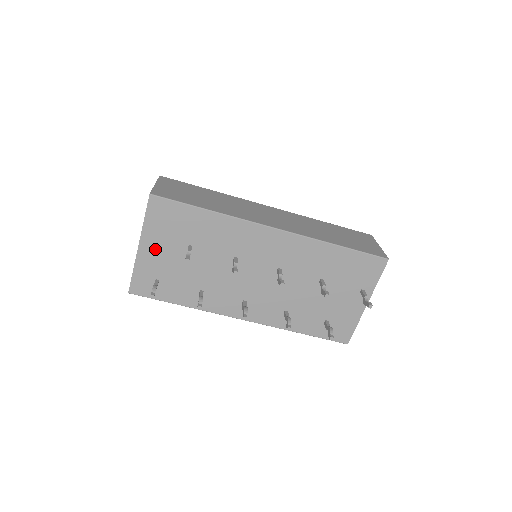
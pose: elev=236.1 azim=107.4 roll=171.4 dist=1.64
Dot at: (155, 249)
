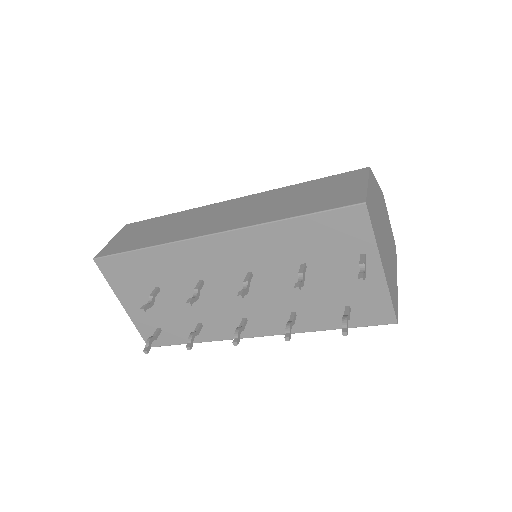
Dot at: (135, 303)
